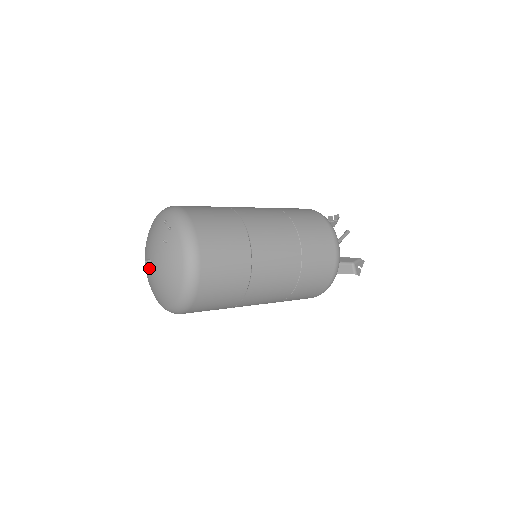
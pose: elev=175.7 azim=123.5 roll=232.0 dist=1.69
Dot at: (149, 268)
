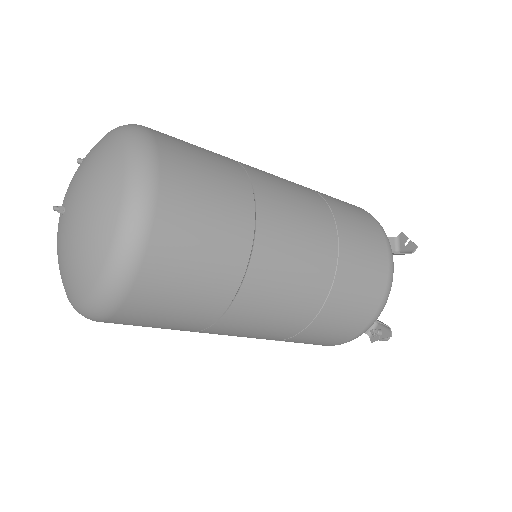
Dot at: (64, 219)
